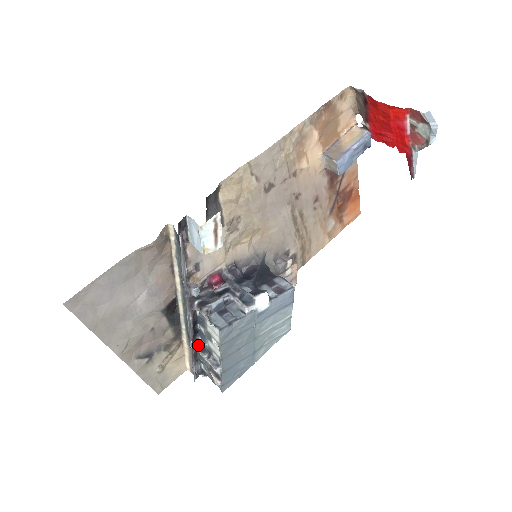
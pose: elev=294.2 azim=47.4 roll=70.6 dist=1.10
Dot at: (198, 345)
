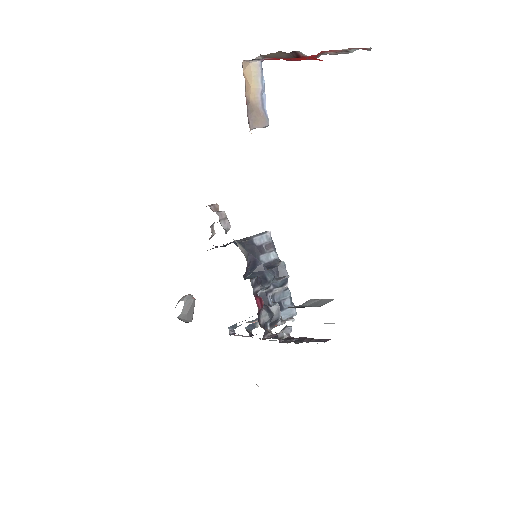
Dot at: (247, 329)
